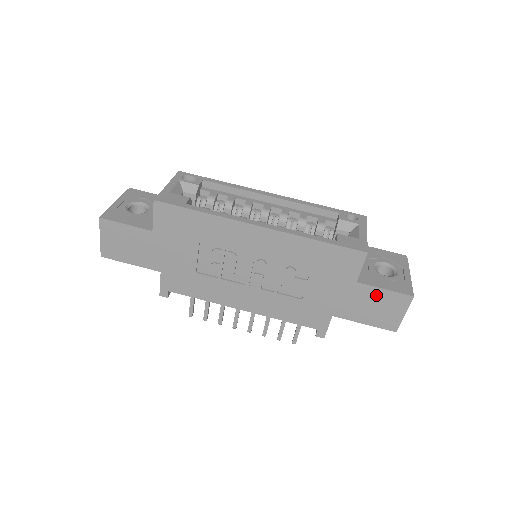
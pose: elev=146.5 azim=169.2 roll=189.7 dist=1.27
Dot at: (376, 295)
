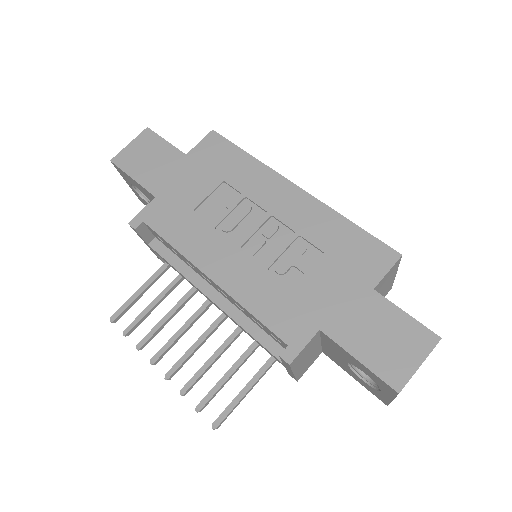
Dot at: (391, 317)
